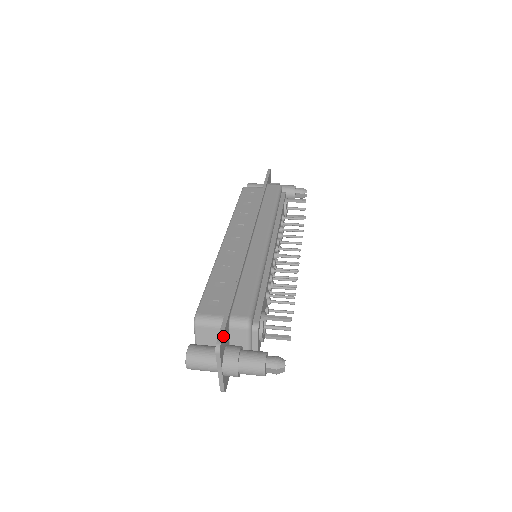
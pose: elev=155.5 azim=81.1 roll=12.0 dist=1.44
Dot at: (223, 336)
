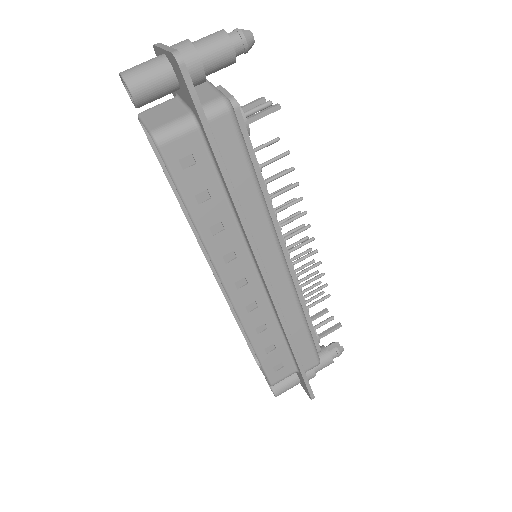
Dot at: (311, 390)
